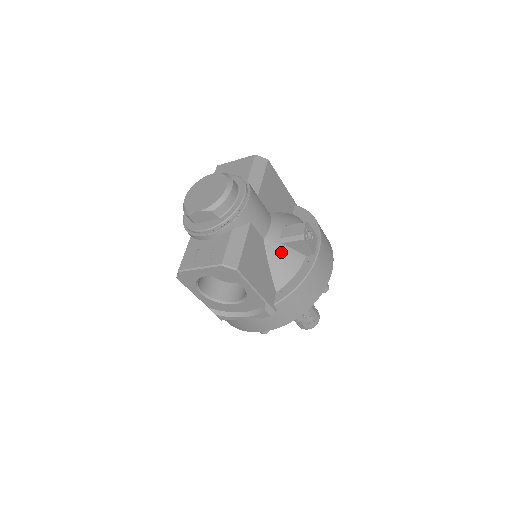
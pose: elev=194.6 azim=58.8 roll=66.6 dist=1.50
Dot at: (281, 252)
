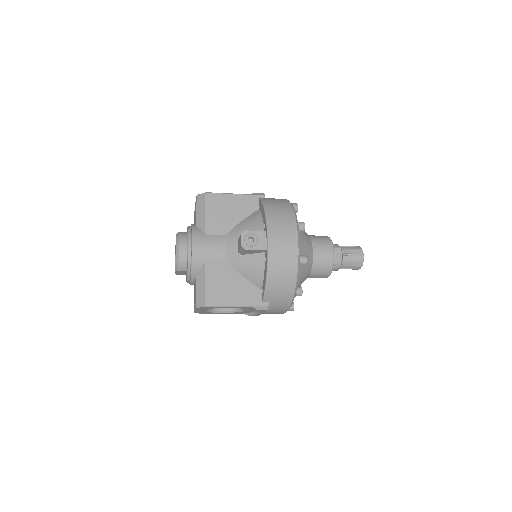
Dot at: (244, 262)
